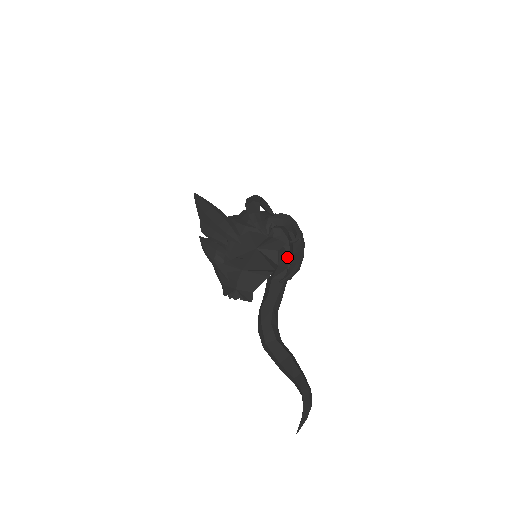
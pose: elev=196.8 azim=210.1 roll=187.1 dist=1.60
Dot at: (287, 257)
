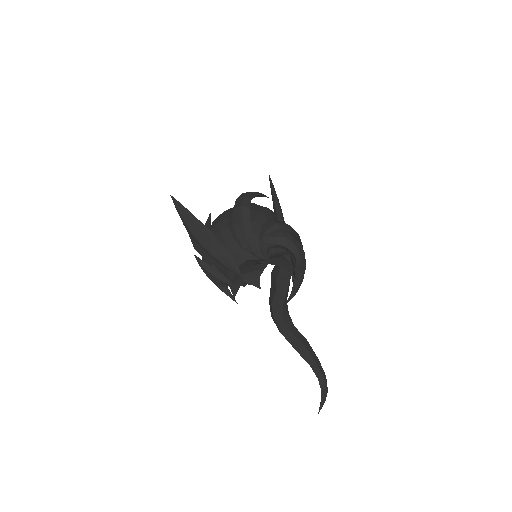
Dot at: (288, 263)
